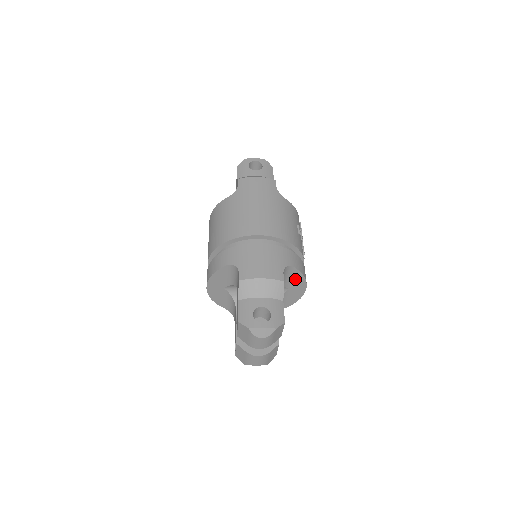
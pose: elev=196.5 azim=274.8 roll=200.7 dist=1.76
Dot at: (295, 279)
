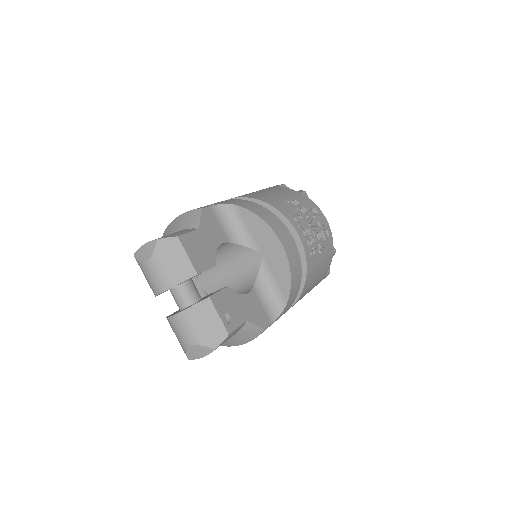
Dot at: (254, 228)
